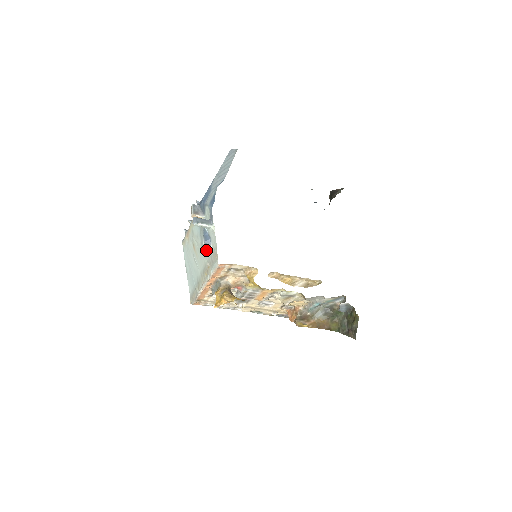
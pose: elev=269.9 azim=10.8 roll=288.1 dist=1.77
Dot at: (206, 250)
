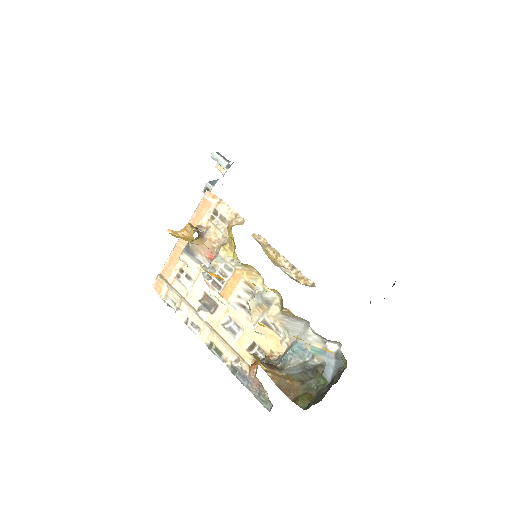
Dot at: occluded
